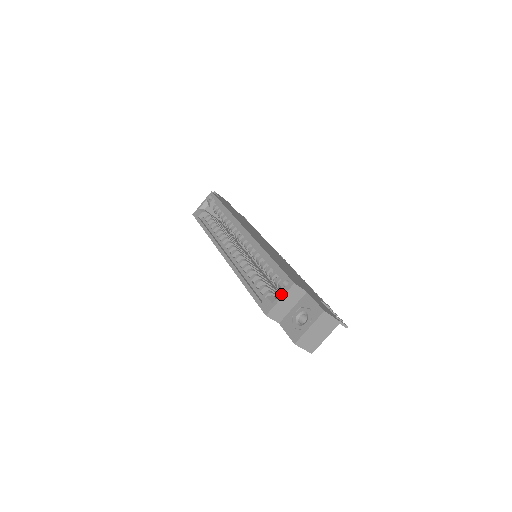
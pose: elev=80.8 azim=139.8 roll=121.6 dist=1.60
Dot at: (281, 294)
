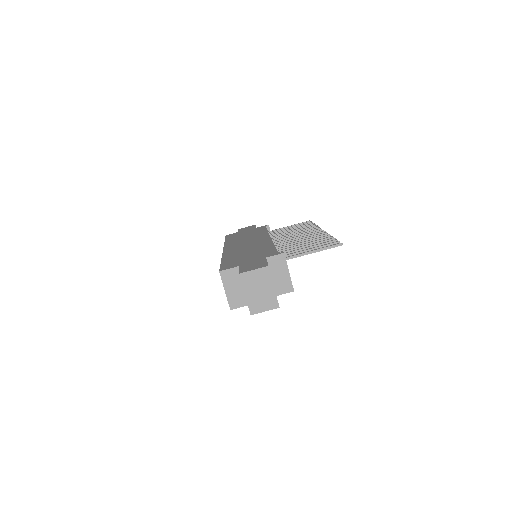
Dot at: (223, 286)
